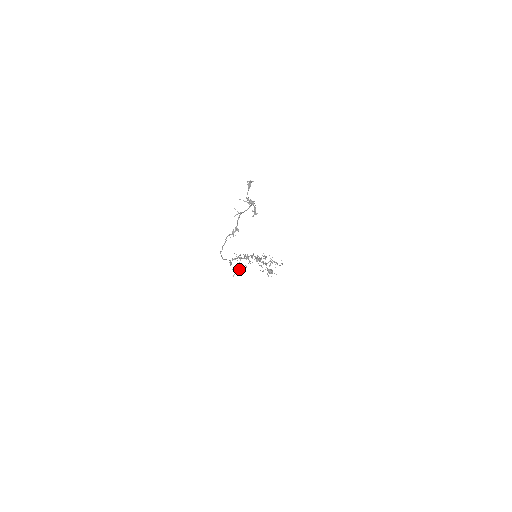
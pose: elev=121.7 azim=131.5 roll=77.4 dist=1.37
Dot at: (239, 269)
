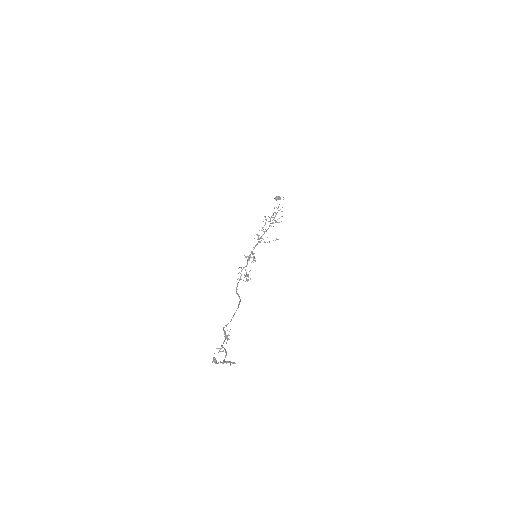
Dot at: occluded
